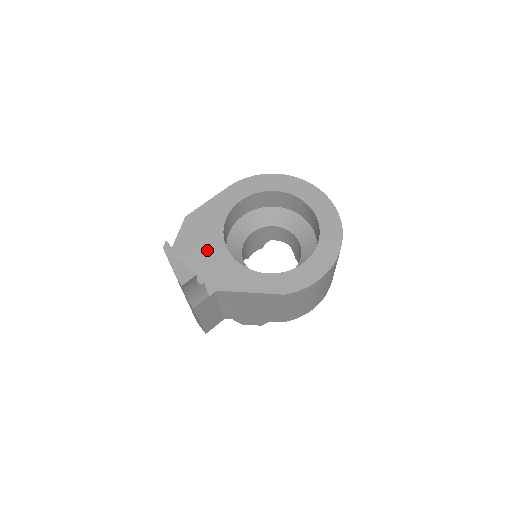
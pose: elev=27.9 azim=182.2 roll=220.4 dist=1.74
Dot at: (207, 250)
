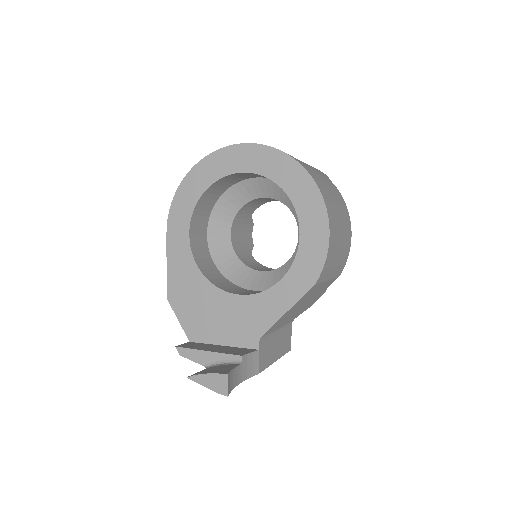
Dot at: (214, 311)
